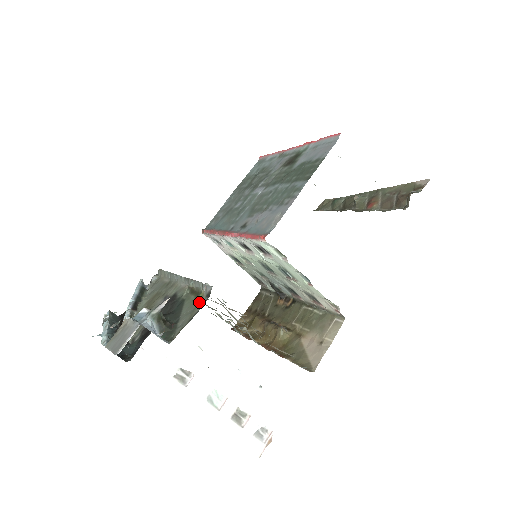
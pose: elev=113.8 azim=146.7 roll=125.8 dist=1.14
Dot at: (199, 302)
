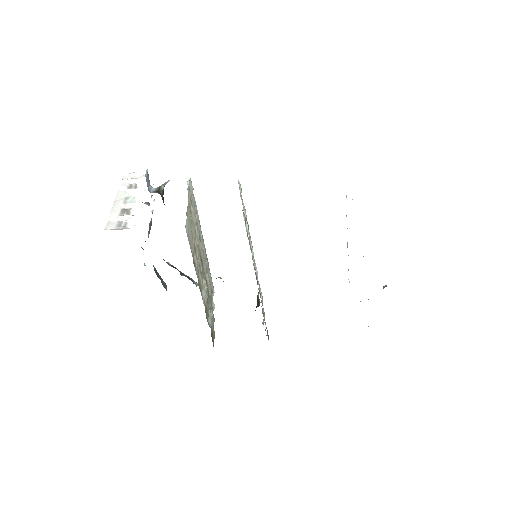
Dot at: occluded
